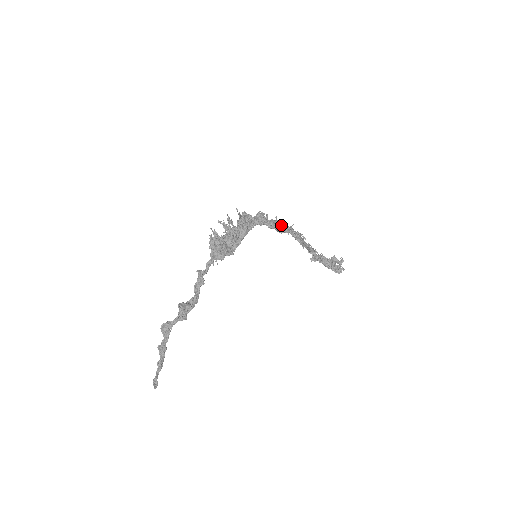
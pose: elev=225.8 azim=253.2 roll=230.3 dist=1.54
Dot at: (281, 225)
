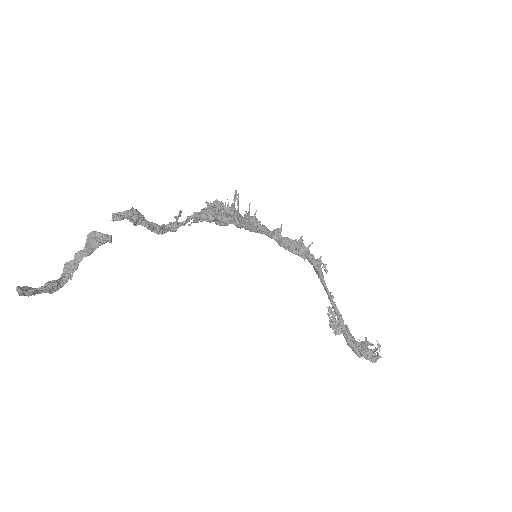
Dot at: (297, 241)
